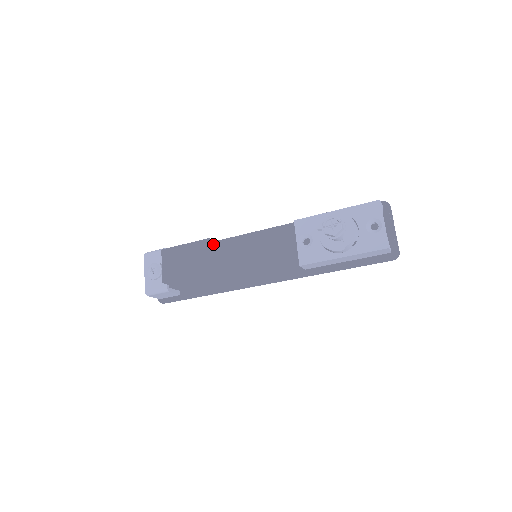
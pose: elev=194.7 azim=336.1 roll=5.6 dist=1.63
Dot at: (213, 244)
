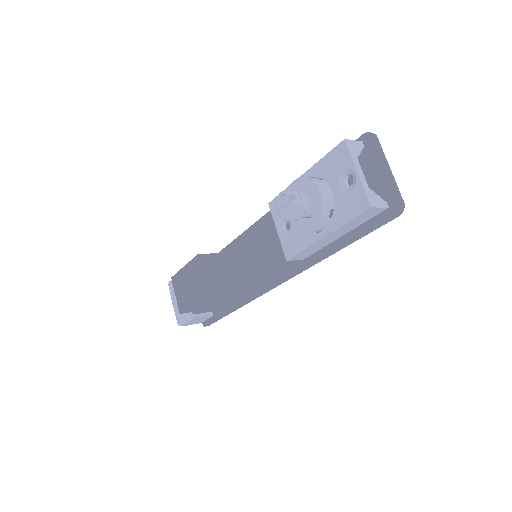
Dot at: (206, 259)
